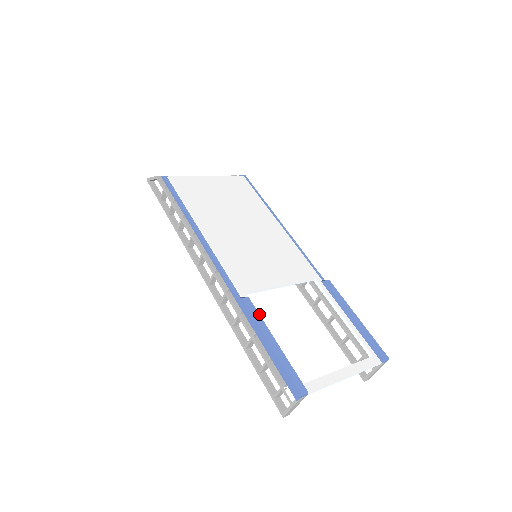
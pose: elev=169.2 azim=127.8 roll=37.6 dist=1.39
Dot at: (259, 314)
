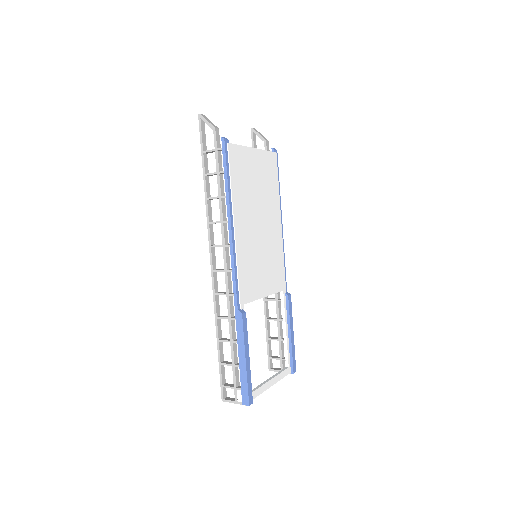
Dot at: (247, 331)
